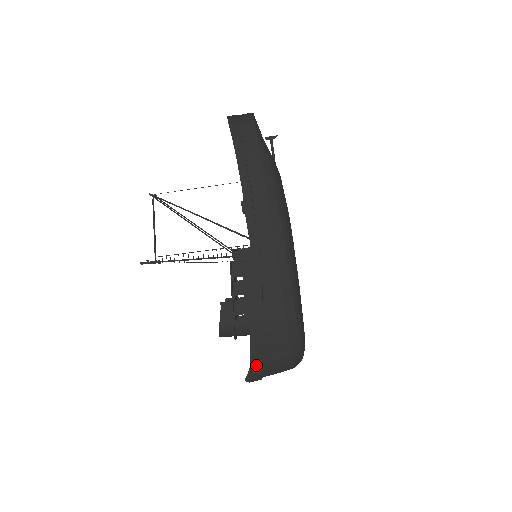
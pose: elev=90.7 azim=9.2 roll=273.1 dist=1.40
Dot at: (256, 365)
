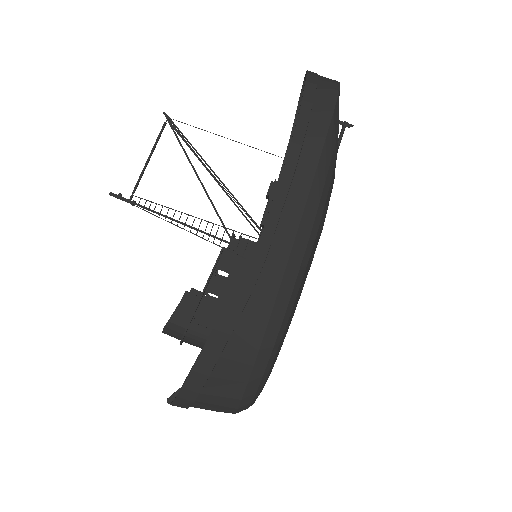
Dot at: (190, 390)
